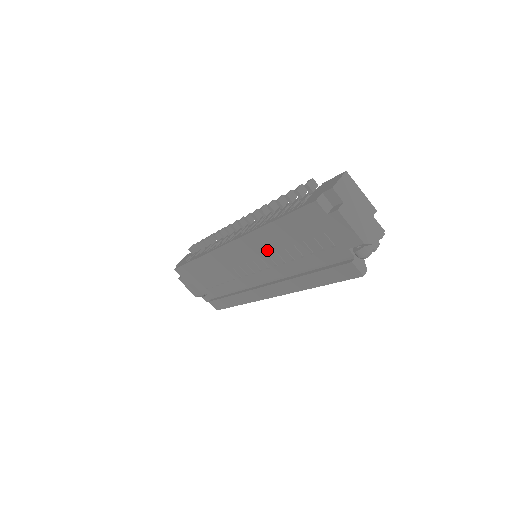
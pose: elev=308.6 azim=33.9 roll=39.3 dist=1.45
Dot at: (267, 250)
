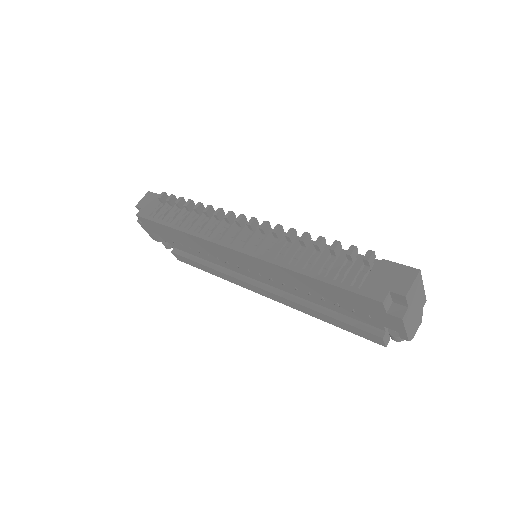
Dot at: (284, 280)
